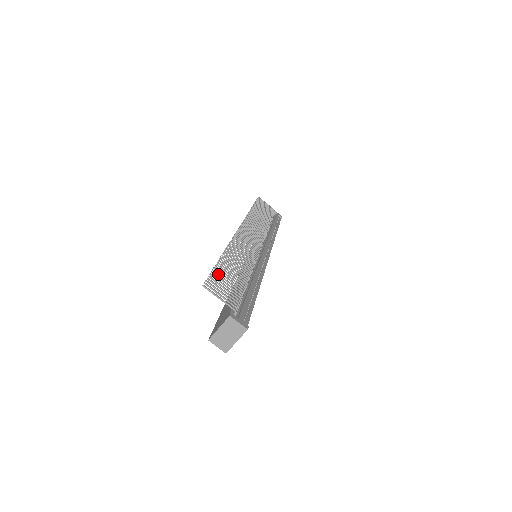
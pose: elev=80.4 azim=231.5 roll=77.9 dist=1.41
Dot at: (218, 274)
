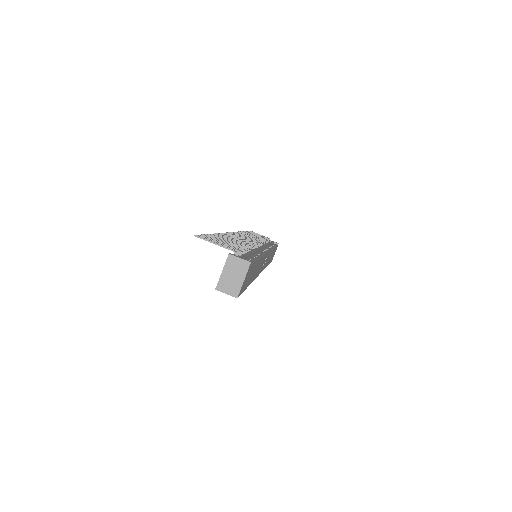
Dot at: (211, 237)
